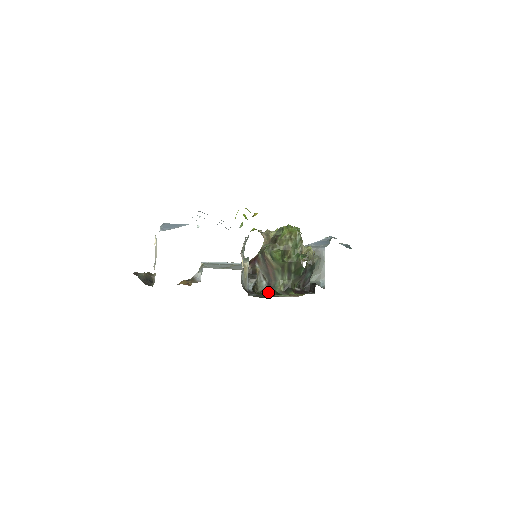
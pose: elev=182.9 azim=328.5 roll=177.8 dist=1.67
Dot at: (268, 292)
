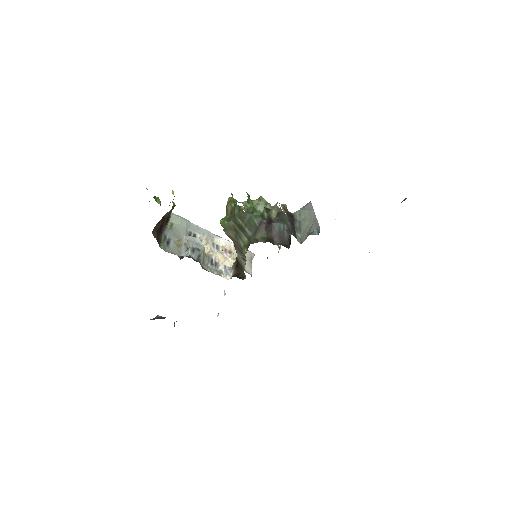
Dot at: occluded
